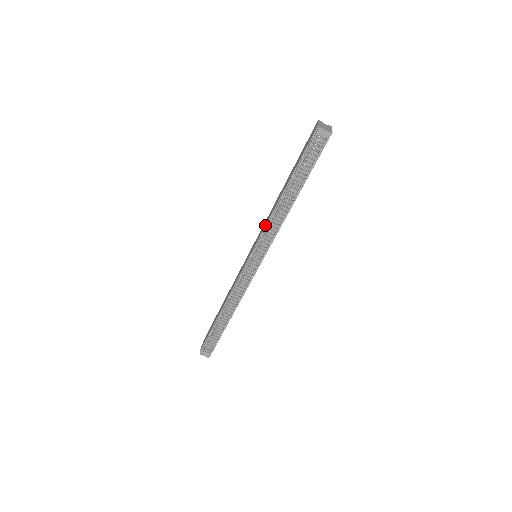
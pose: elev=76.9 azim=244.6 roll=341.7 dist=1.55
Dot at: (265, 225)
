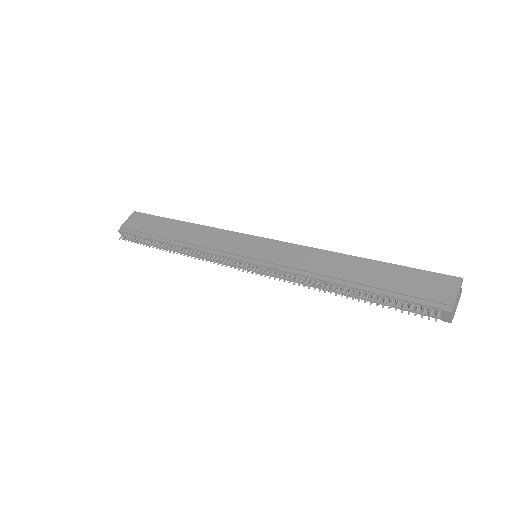
Dot at: (295, 266)
